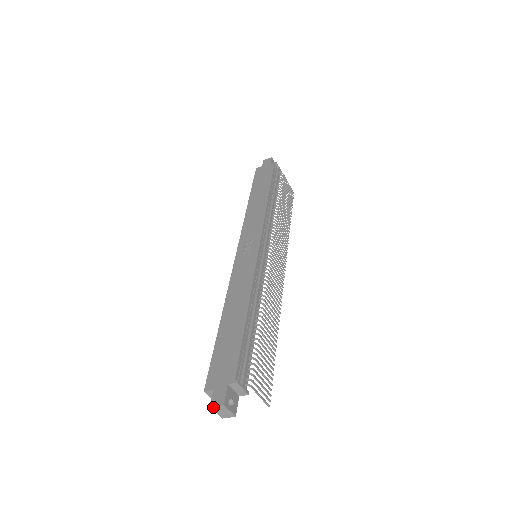
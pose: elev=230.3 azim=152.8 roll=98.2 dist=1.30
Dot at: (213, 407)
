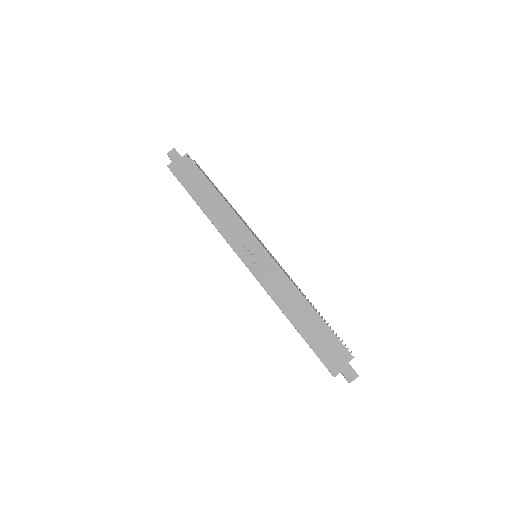
Dot at: occluded
